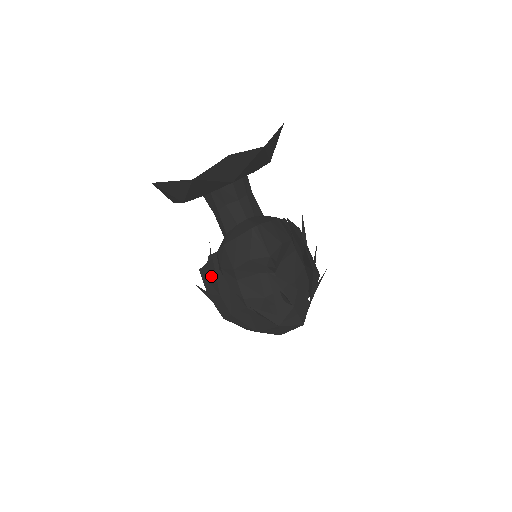
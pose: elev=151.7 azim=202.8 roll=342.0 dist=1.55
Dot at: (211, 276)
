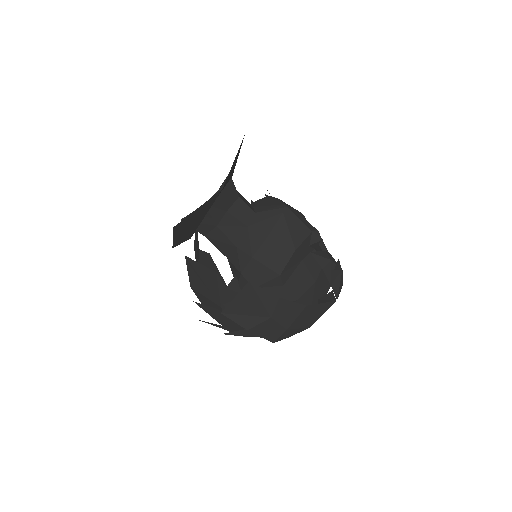
Dot at: (249, 305)
